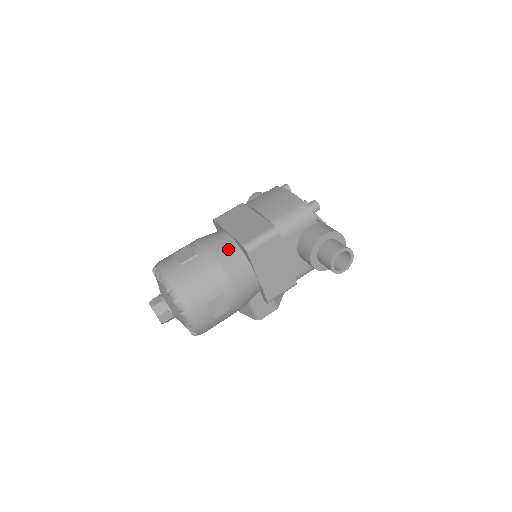
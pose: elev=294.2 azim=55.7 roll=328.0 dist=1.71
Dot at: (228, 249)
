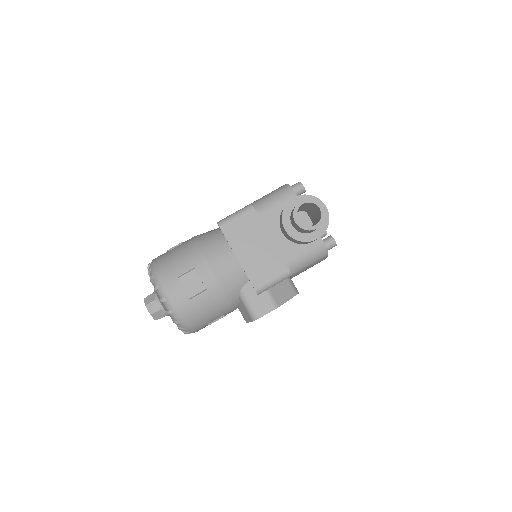
Dot at: (210, 234)
